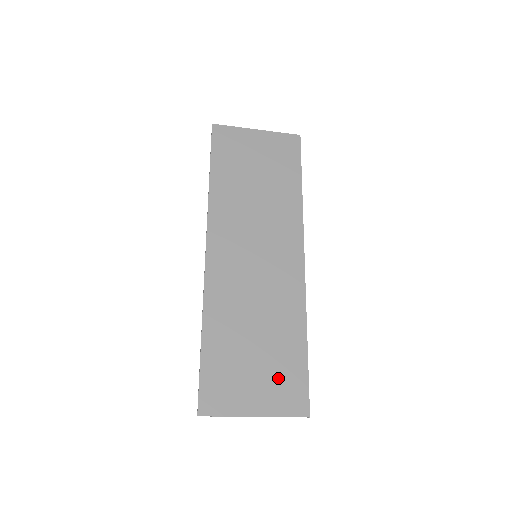
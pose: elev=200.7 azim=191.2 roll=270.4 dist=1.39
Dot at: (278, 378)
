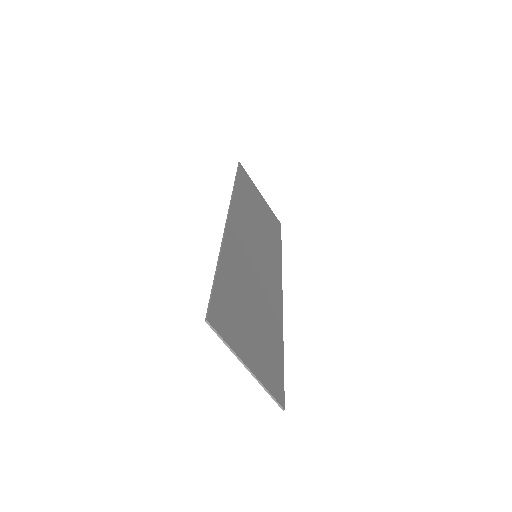
Dot at: (265, 353)
